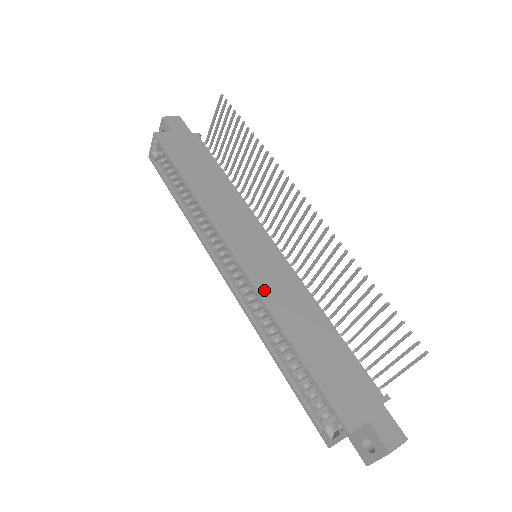
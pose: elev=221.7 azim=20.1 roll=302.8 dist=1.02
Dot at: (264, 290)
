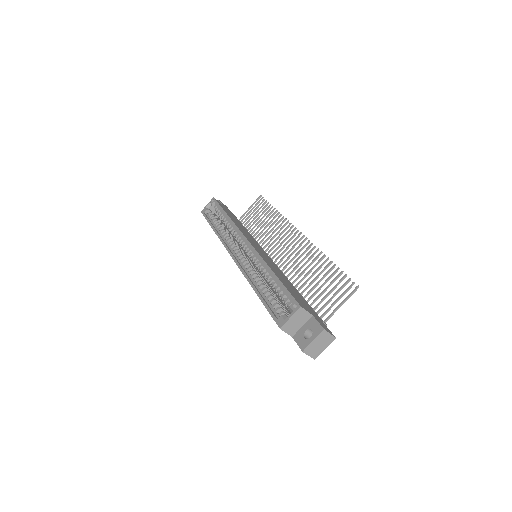
Dot at: (261, 255)
